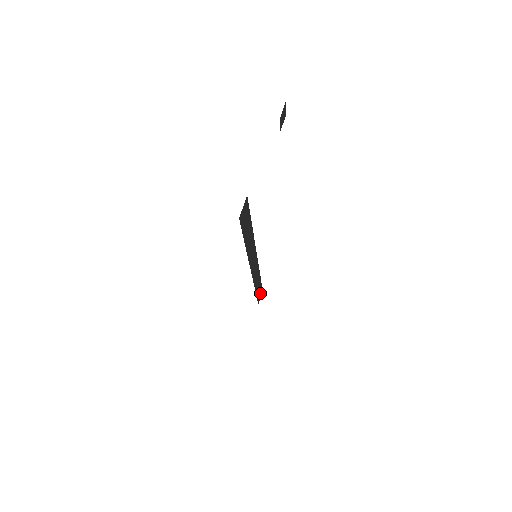
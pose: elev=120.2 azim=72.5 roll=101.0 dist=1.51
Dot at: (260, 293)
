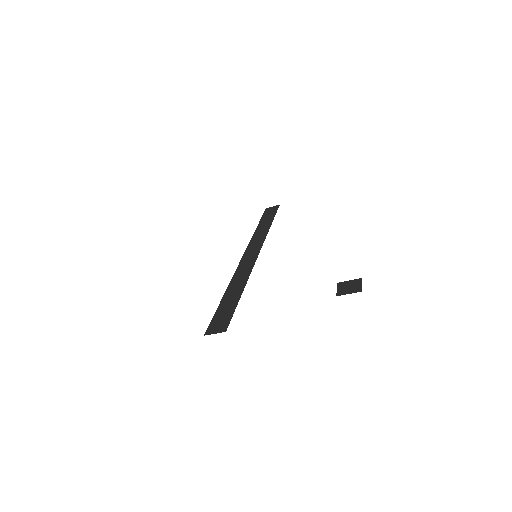
Dot at: (273, 209)
